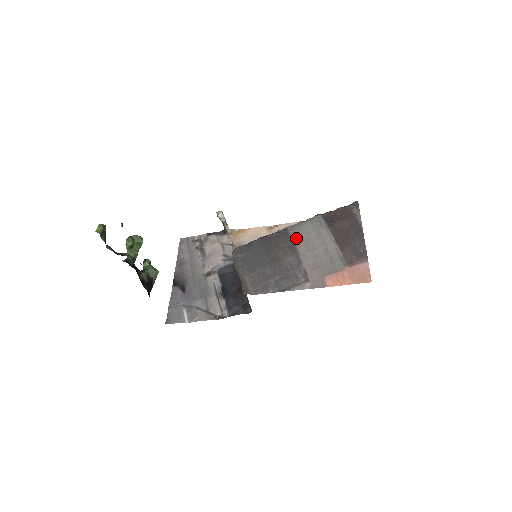
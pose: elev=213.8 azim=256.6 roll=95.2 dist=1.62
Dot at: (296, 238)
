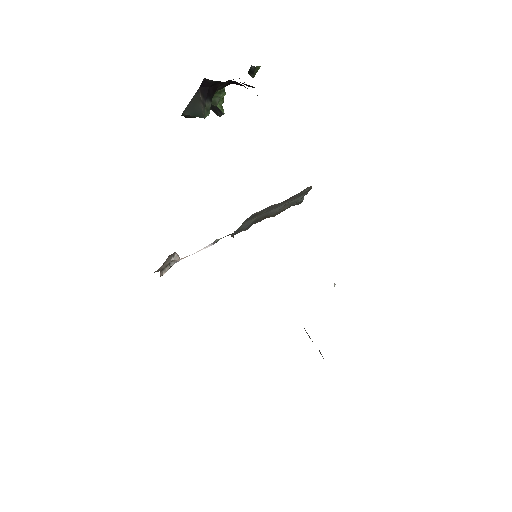
Dot at: occluded
